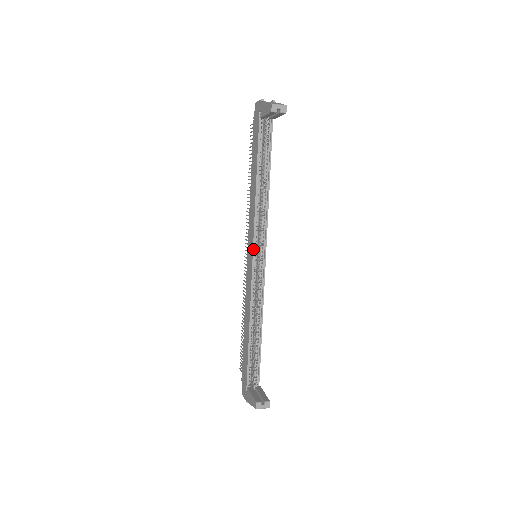
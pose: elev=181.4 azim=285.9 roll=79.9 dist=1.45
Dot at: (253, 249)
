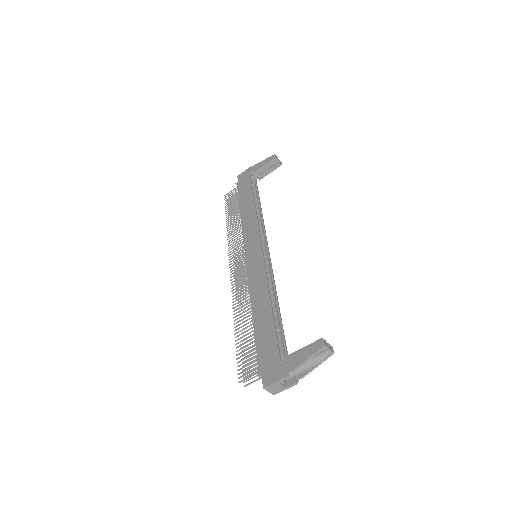
Dot at: (261, 240)
